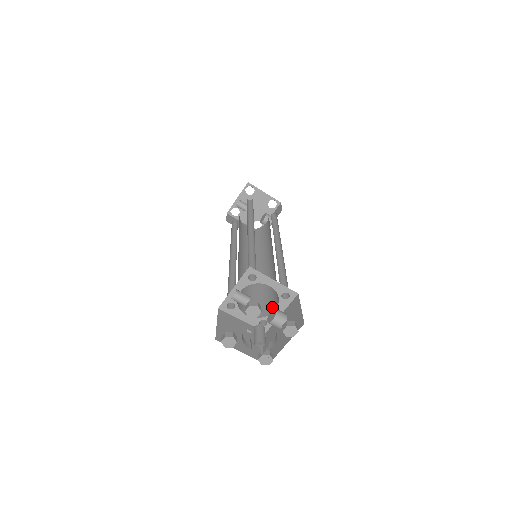
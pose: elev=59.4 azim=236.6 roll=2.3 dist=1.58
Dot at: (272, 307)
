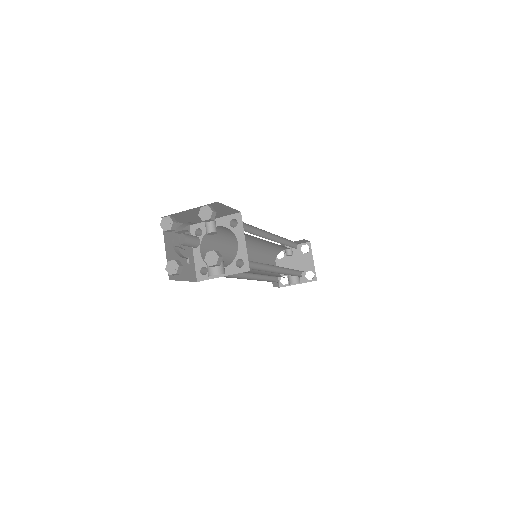
Dot at: occluded
